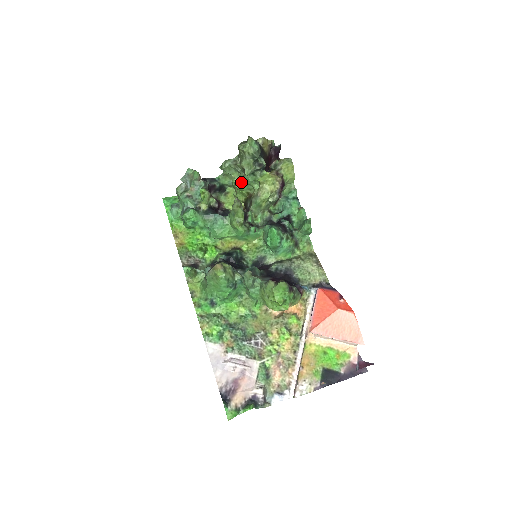
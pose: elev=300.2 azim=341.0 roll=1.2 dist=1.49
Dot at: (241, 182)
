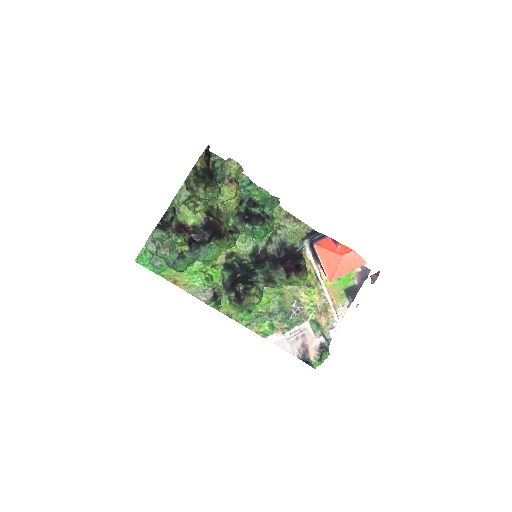
Dot at: (203, 208)
